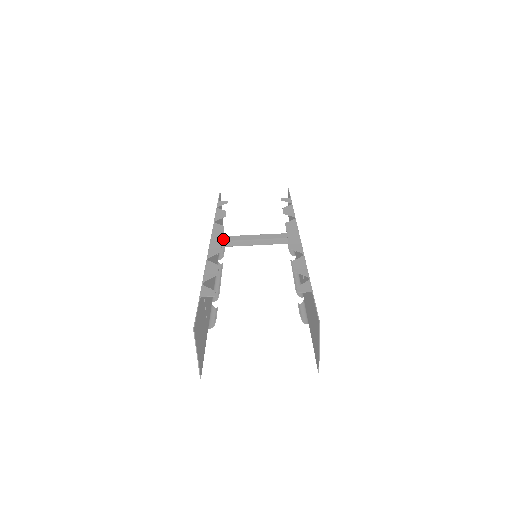
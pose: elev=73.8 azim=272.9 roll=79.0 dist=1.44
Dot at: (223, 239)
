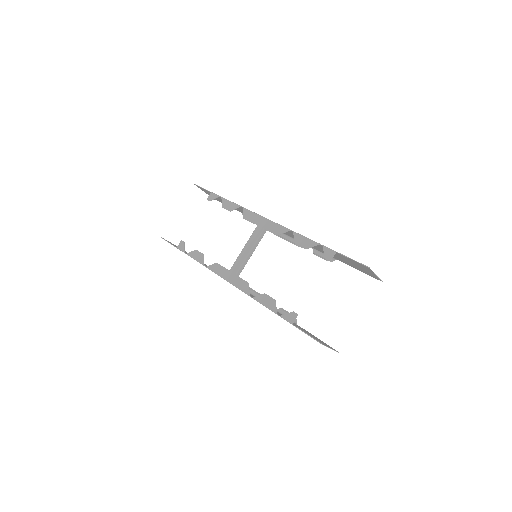
Dot at: (233, 273)
